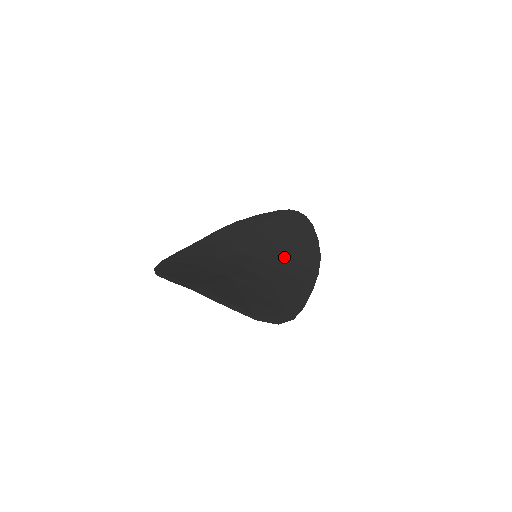
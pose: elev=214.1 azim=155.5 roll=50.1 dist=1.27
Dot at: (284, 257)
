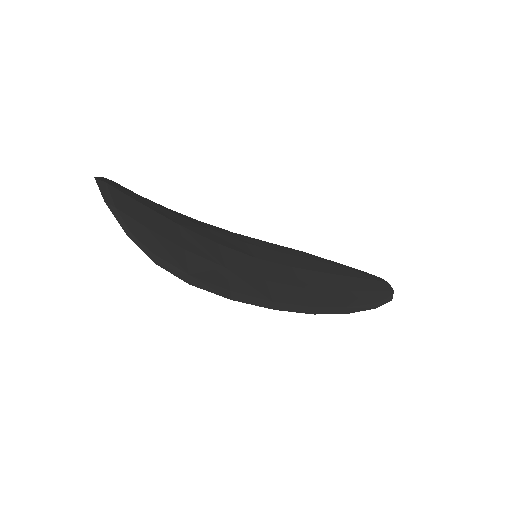
Dot at: (292, 279)
